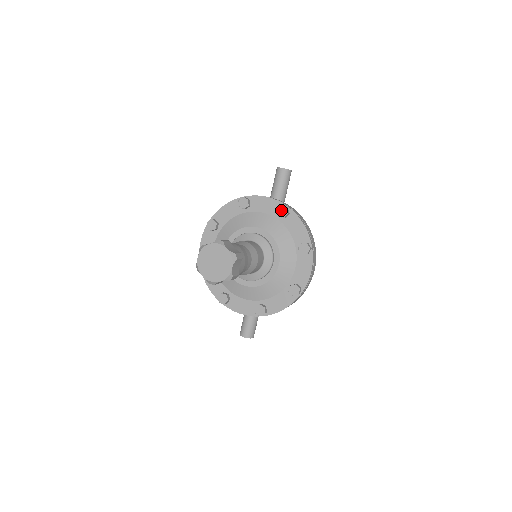
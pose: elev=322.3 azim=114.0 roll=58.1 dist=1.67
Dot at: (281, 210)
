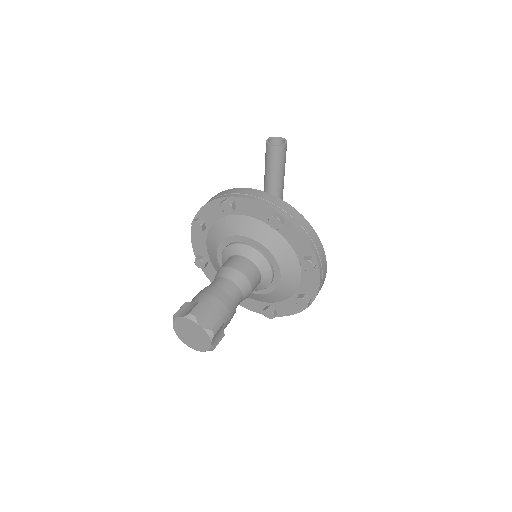
Dot at: (273, 221)
